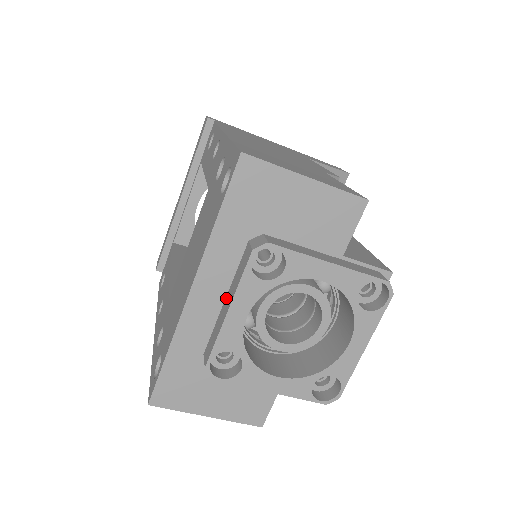
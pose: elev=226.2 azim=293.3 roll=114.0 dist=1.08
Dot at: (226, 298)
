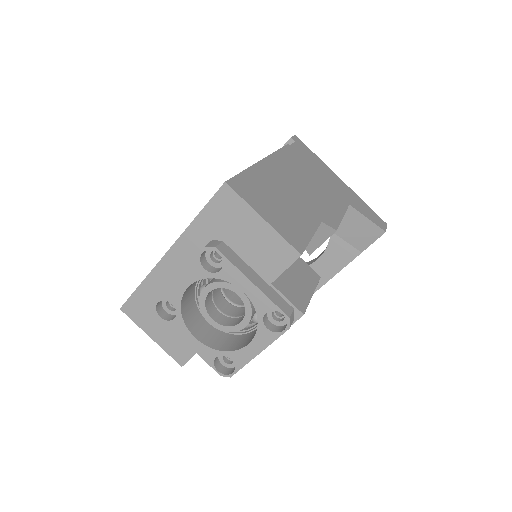
Dot at: occluded
